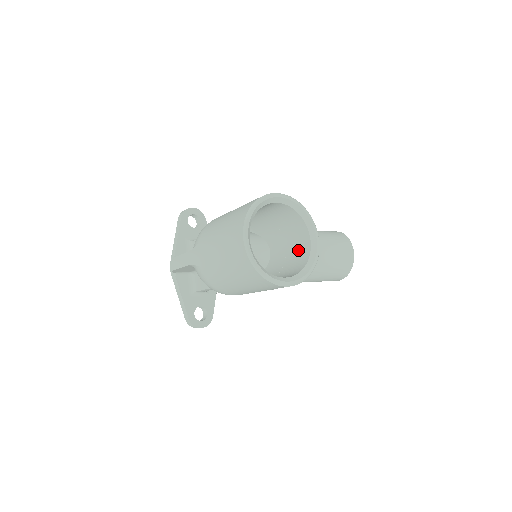
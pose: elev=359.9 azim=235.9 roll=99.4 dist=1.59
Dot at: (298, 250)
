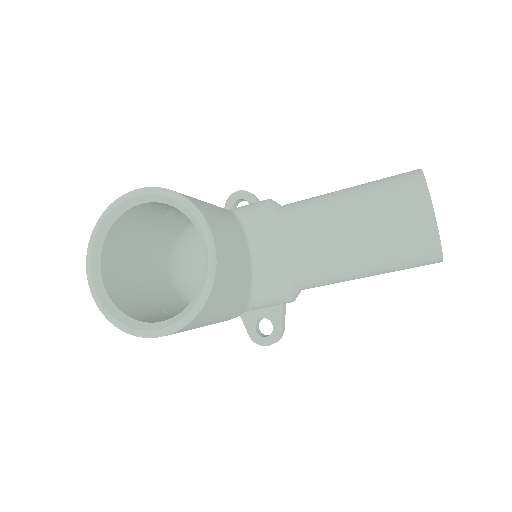
Dot at: occluded
